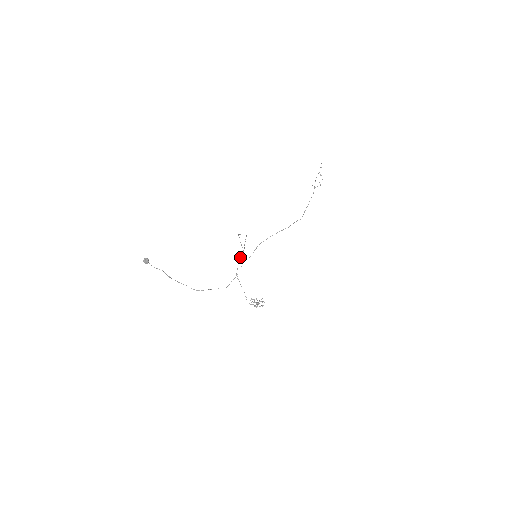
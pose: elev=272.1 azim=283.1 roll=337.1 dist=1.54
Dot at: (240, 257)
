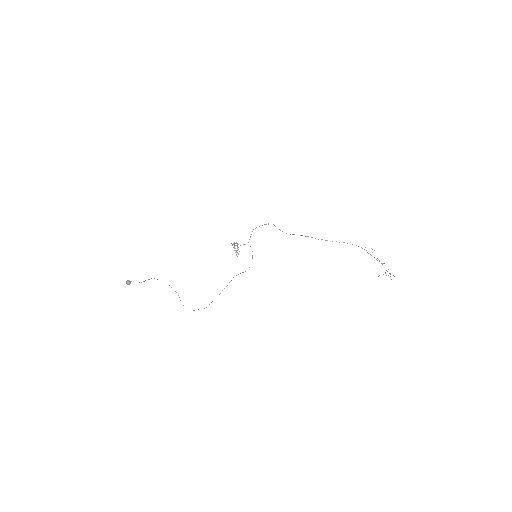
Dot at: (262, 225)
